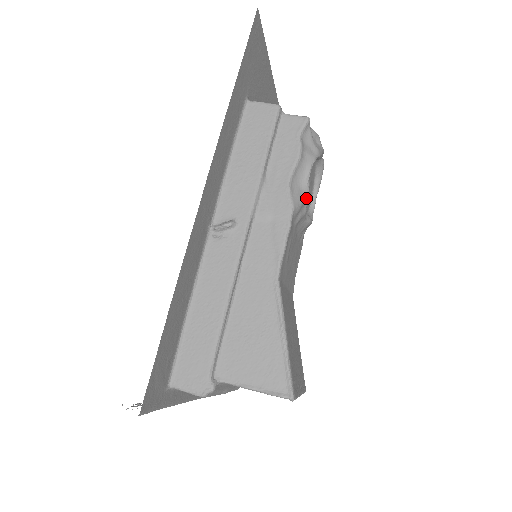
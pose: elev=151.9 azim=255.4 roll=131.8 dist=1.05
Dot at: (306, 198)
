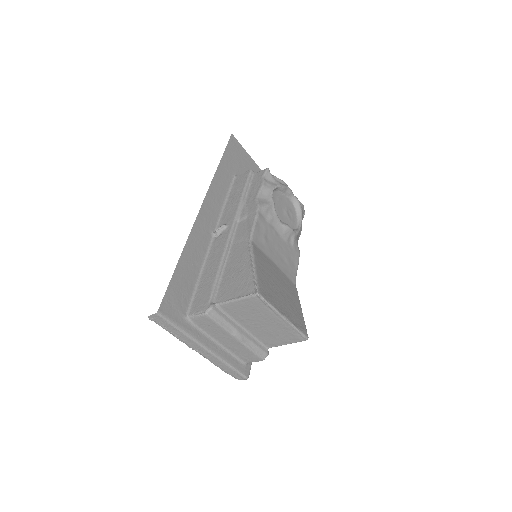
Dot at: (272, 205)
